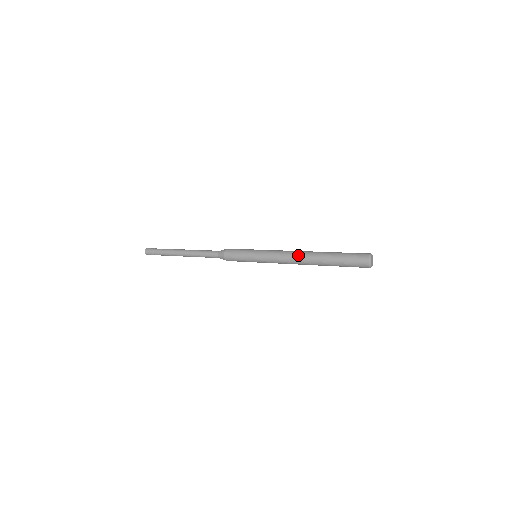
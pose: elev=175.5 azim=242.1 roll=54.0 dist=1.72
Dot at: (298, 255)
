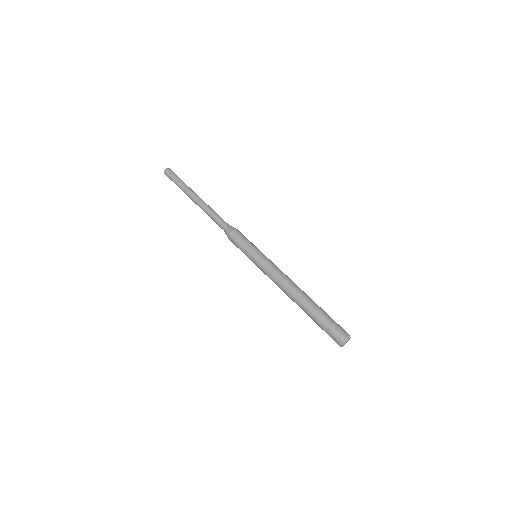
Dot at: (291, 287)
